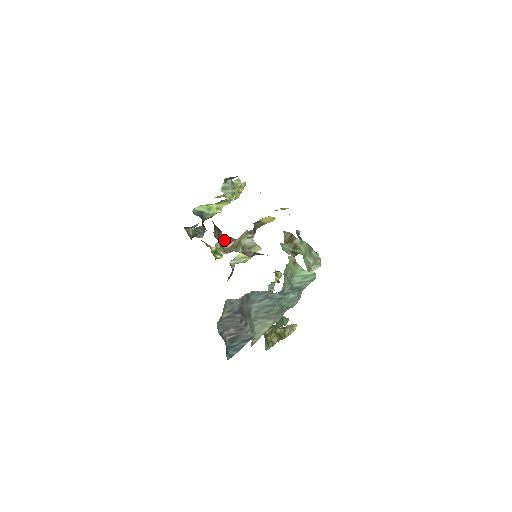
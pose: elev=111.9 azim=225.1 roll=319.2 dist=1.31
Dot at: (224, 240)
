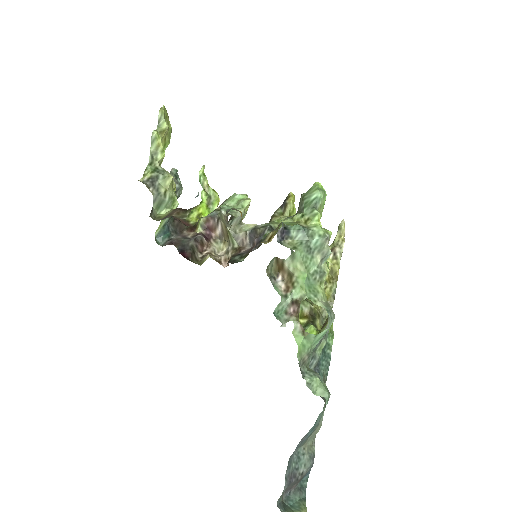
Dot at: (209, 227)
